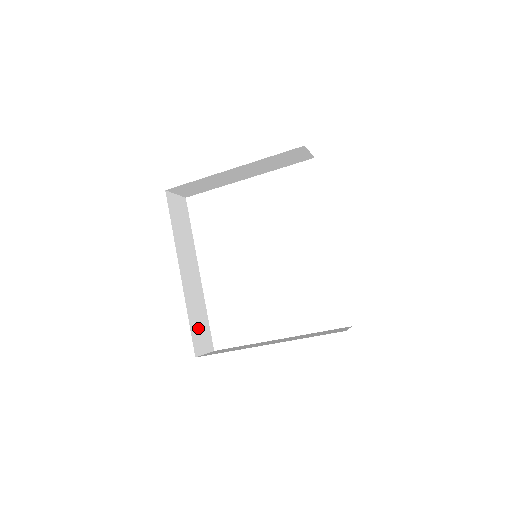
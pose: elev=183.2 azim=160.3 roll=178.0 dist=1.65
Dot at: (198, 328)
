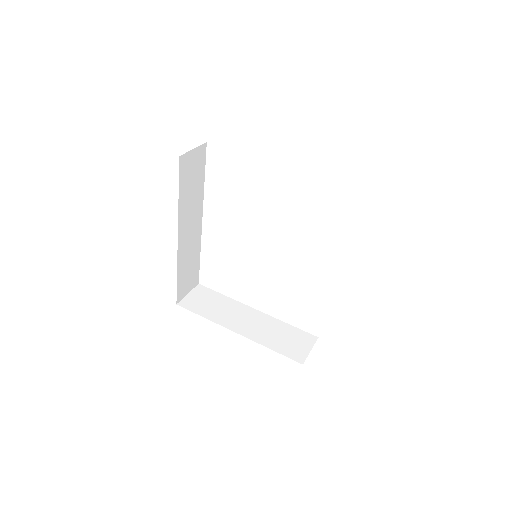
Dot at: (186, 277)
